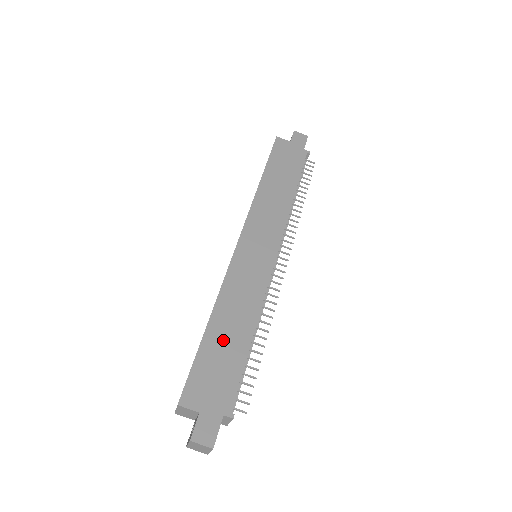
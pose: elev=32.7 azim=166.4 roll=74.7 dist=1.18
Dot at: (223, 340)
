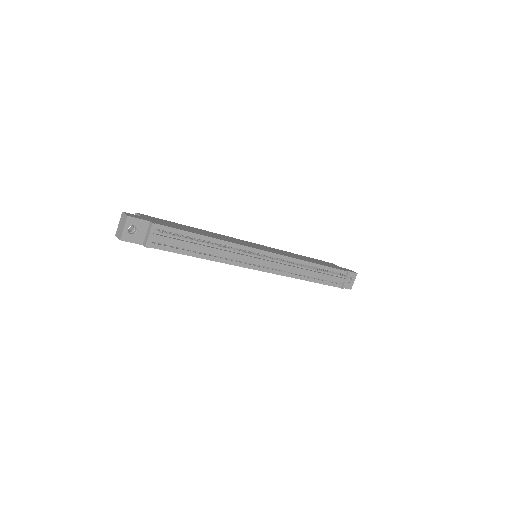
Dot at: (190, 229)
